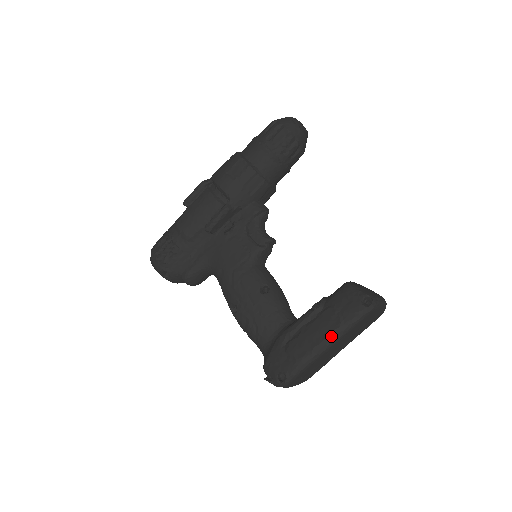
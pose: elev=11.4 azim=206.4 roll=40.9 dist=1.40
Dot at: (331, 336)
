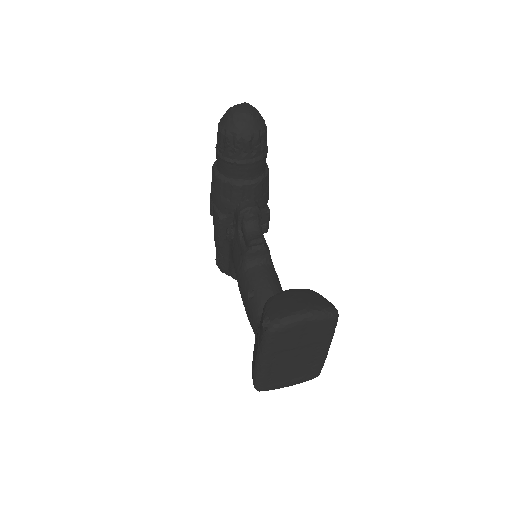
Dot at: (257, 356)
